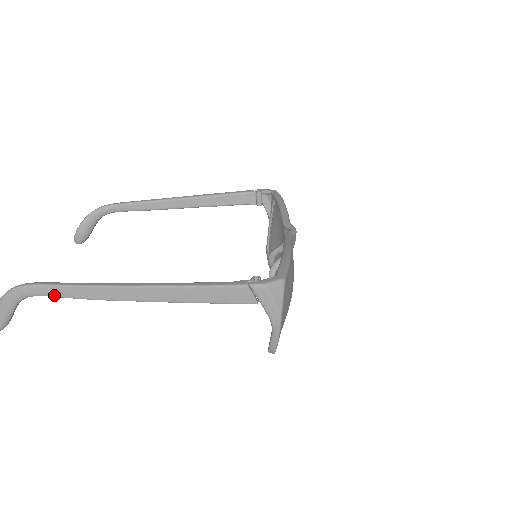
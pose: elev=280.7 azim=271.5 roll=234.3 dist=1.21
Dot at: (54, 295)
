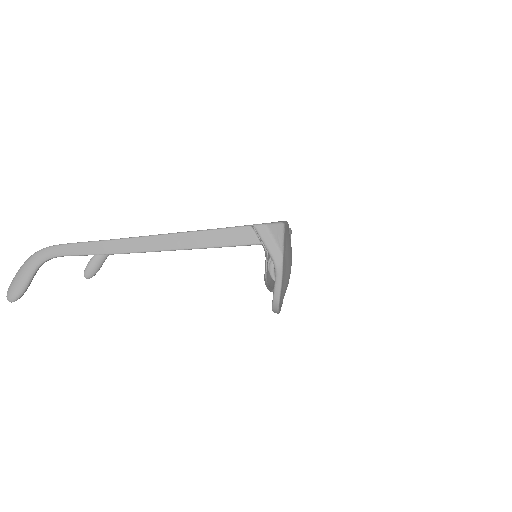
Dot at: (74, 253)
